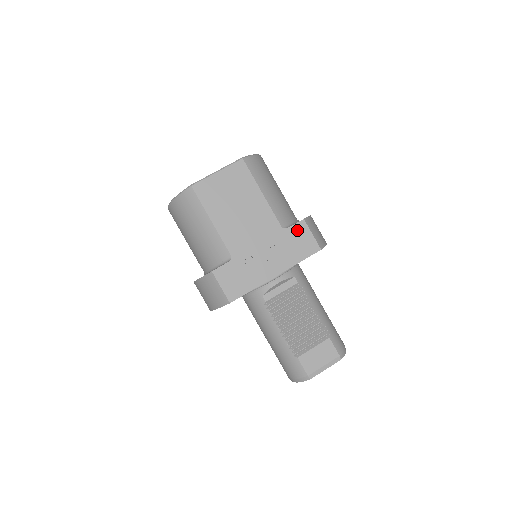
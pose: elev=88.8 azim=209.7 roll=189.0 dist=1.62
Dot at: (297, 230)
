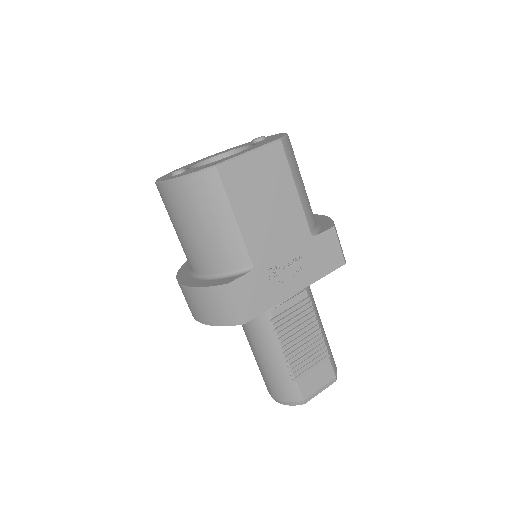
Dot at: (326, 239)
